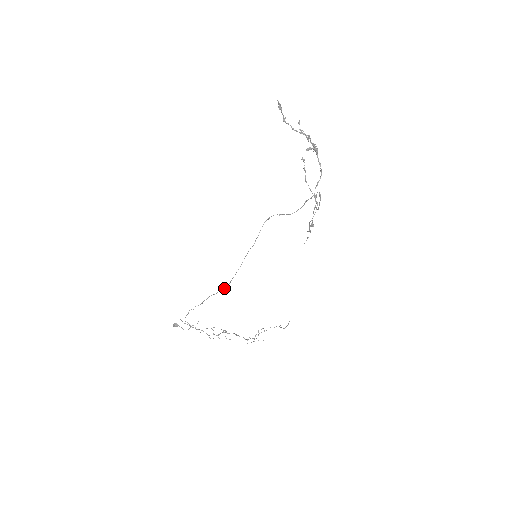
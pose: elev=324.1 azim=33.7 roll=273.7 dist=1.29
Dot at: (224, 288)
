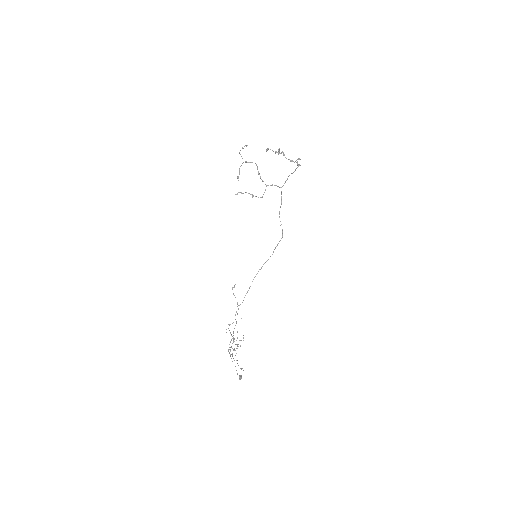
Dot at: occluded
